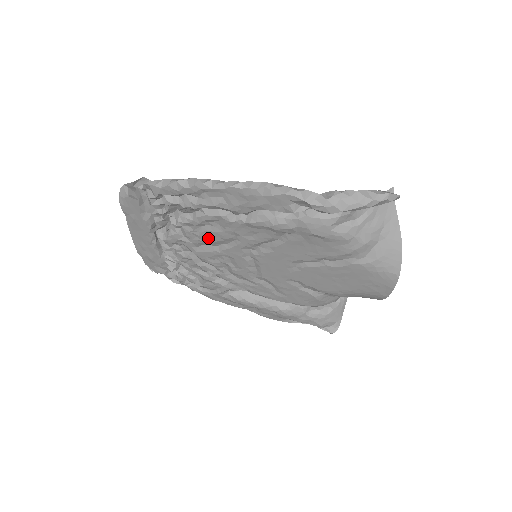
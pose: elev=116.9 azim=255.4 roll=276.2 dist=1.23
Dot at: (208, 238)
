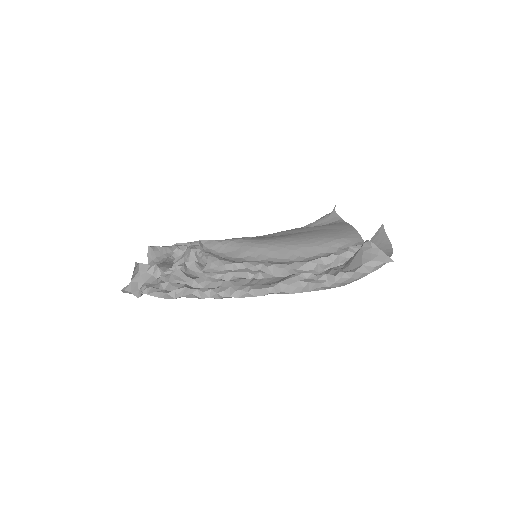
Dot at: occluded
